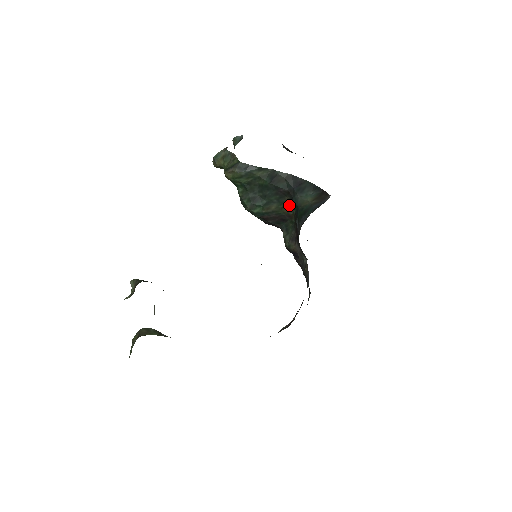
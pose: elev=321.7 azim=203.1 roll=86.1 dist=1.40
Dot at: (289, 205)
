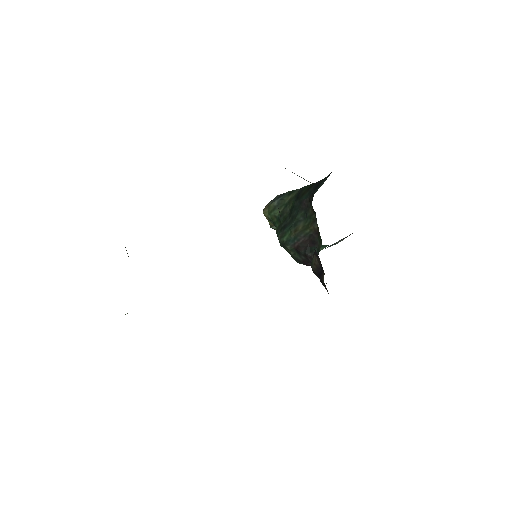
Dot at: (314, 218)
